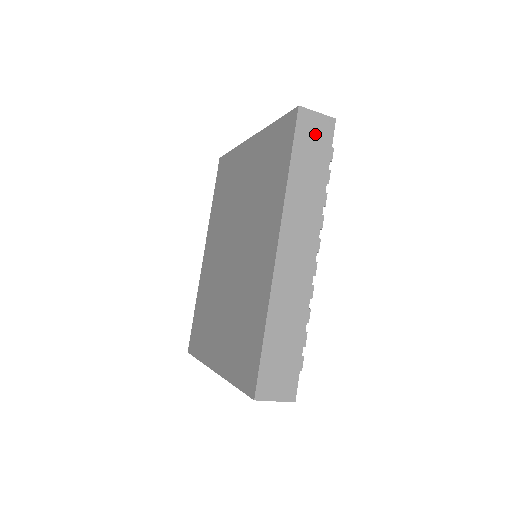
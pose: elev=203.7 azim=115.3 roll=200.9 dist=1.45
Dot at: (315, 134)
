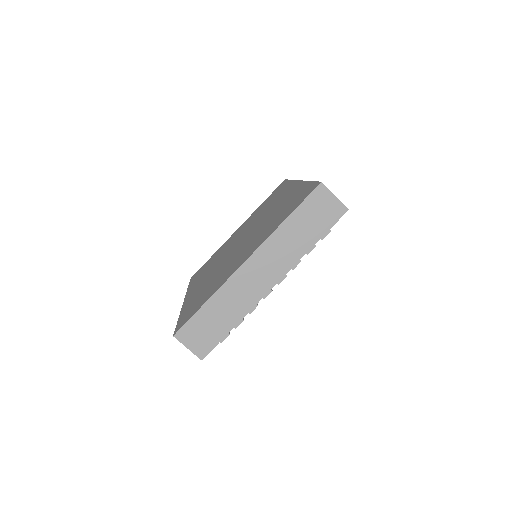
Dot at: occluded
